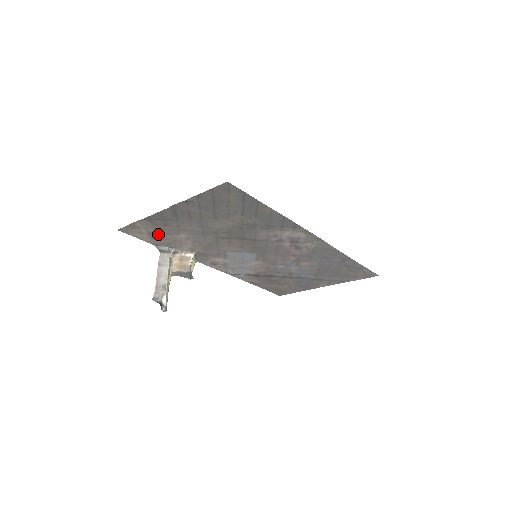
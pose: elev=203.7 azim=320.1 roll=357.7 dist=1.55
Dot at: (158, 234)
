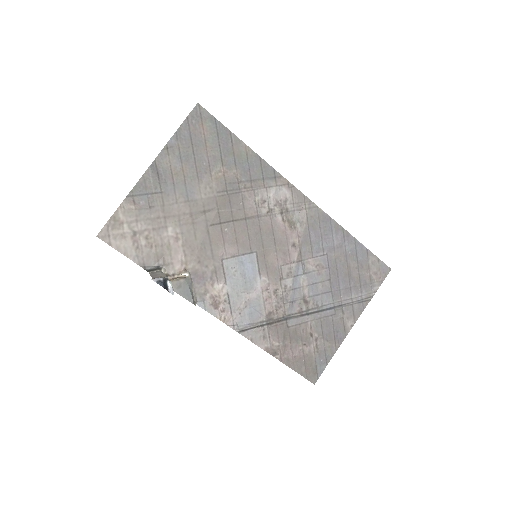
Dot at: (143, 235)
